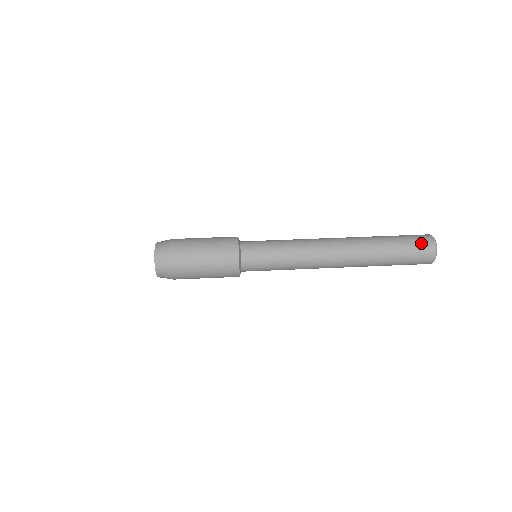
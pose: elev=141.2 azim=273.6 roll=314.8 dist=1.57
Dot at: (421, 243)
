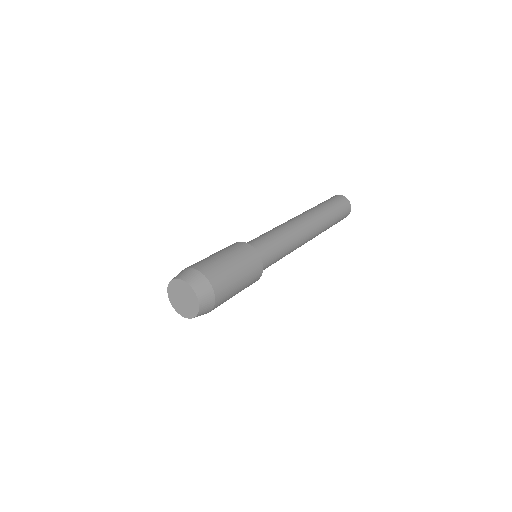
Dot at: (344, 204)
